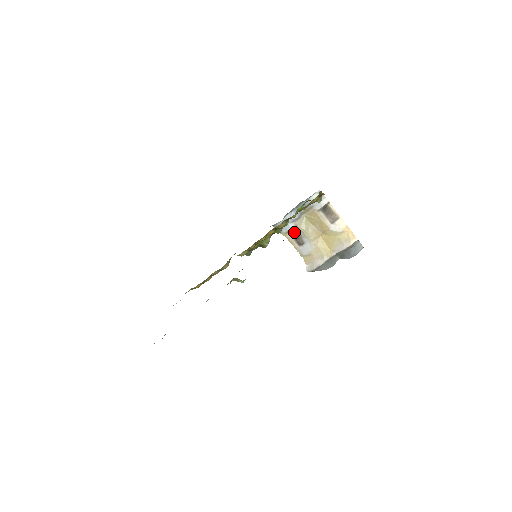
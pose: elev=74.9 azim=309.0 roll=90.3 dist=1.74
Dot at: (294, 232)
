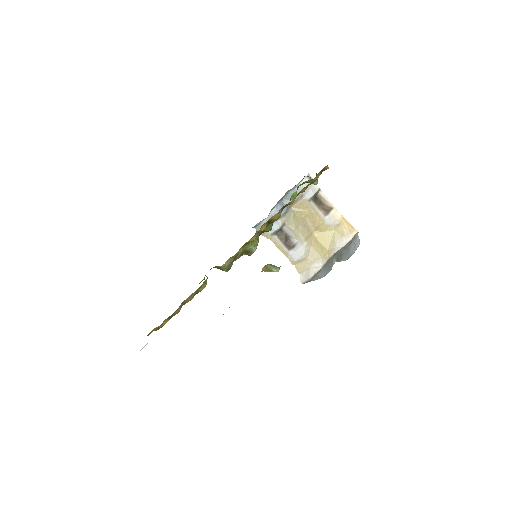
Dot at: (281, 233)
